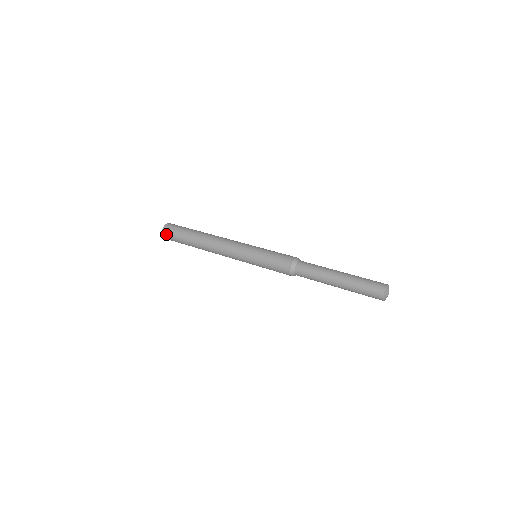
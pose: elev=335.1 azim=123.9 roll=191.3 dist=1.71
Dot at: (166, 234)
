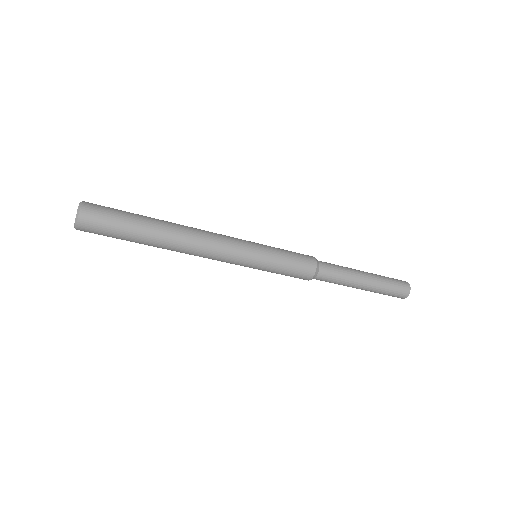
Dot at: (89, 221)
